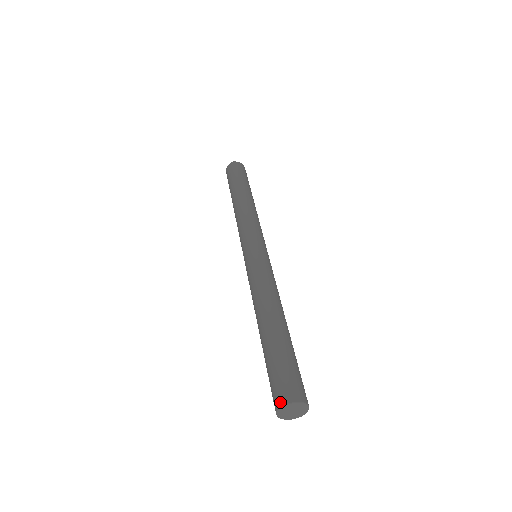
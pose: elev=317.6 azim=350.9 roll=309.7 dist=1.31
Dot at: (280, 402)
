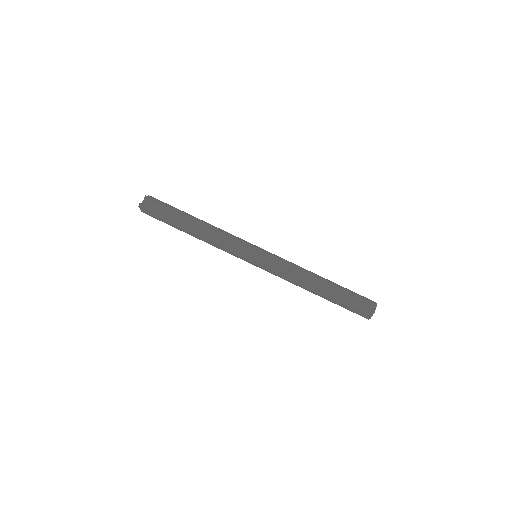
Dot at: occluded
